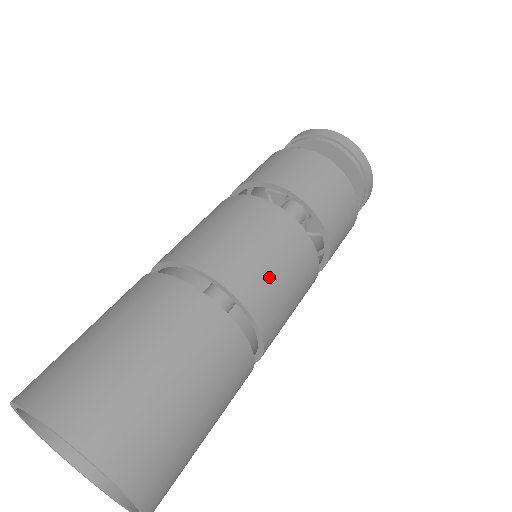
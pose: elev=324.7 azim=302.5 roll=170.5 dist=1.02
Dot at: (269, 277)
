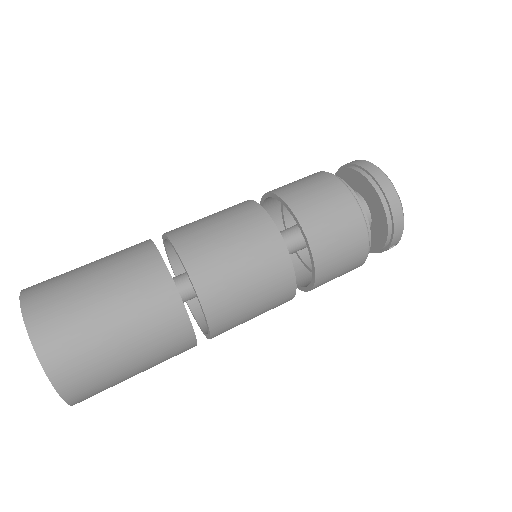
Dot at: (203, 226)
